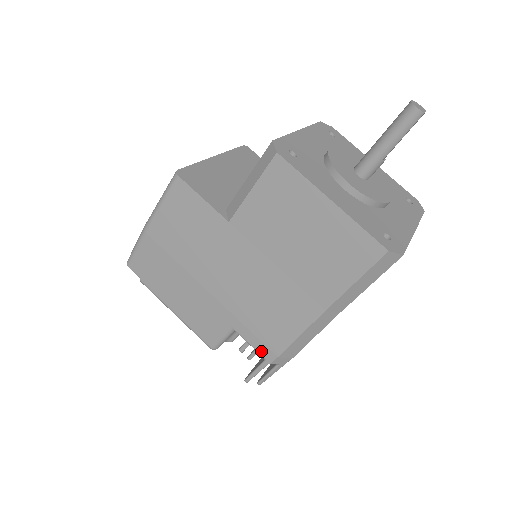
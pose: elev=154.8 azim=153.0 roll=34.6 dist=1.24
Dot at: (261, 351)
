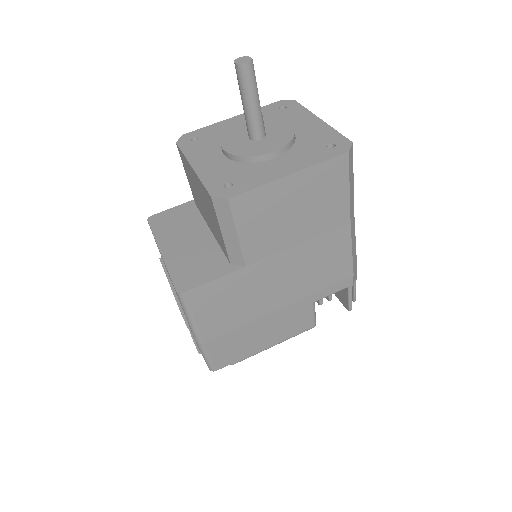
Dot at: (342, 288)
